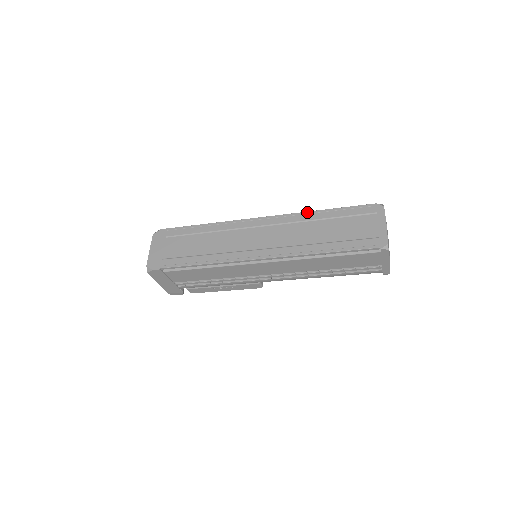
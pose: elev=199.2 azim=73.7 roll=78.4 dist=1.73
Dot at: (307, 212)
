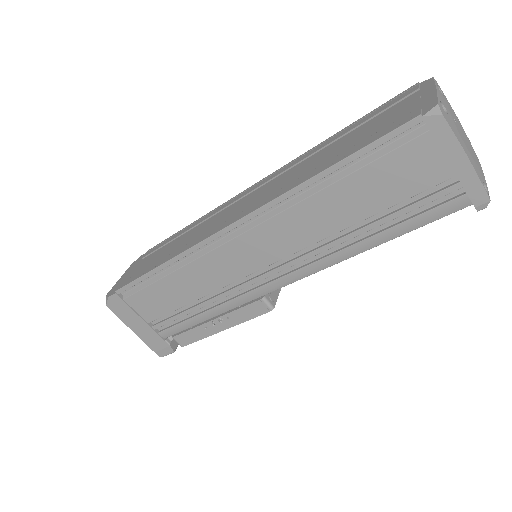
Dot at: (310, 149)
